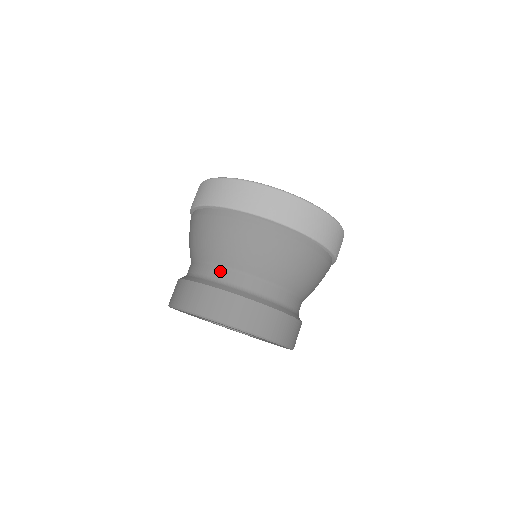
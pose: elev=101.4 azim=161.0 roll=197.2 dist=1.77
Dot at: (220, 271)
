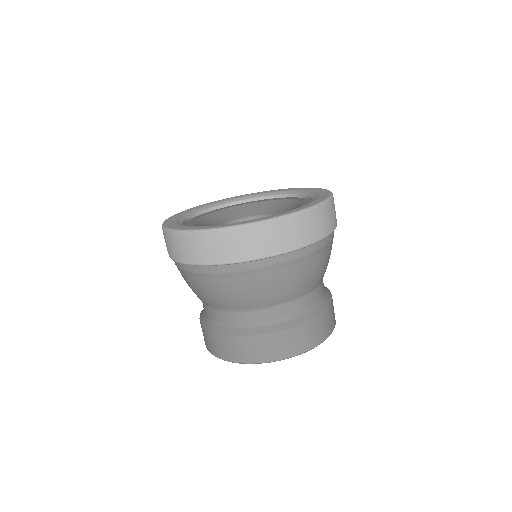
Dot at: (292, 306)
